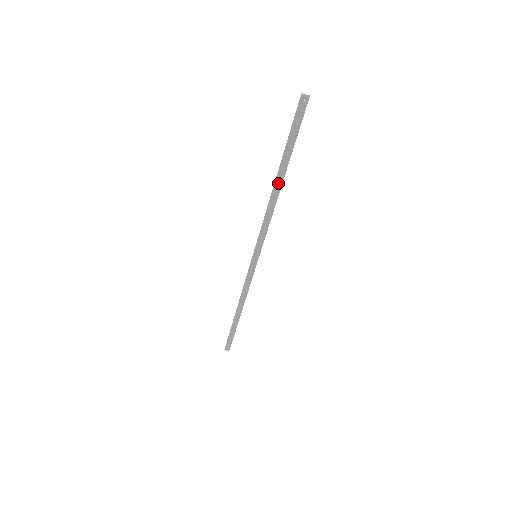
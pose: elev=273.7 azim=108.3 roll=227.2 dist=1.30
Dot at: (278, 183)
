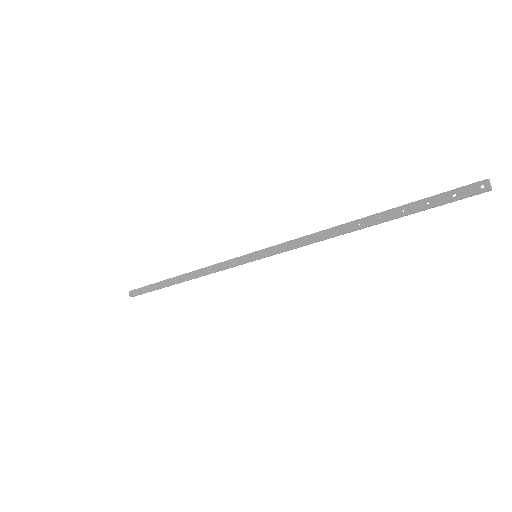
Dot at: occluded
